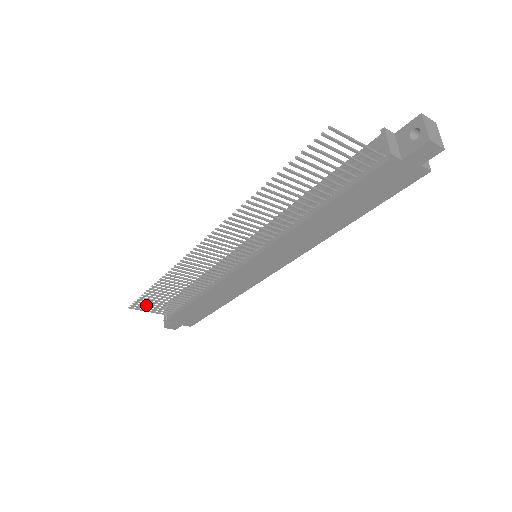
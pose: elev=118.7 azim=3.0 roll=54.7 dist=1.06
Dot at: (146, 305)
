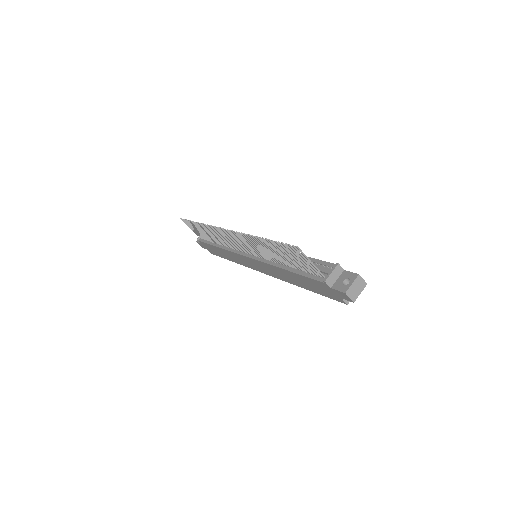
Dot at: (190, 225)
